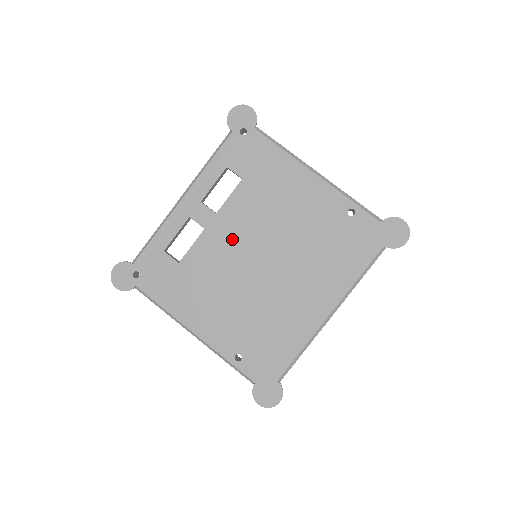
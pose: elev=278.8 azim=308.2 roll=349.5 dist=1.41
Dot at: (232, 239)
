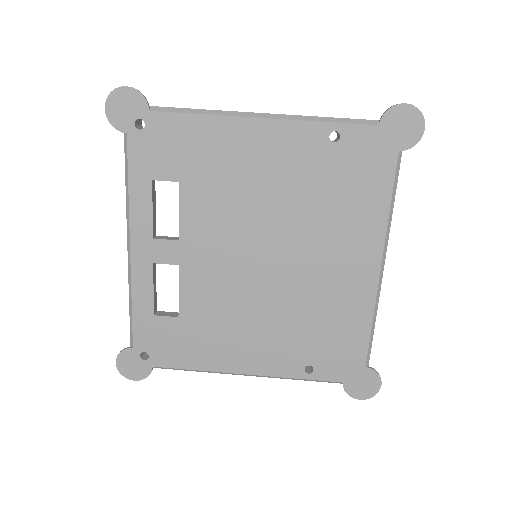
Dot at: (217, 257)
